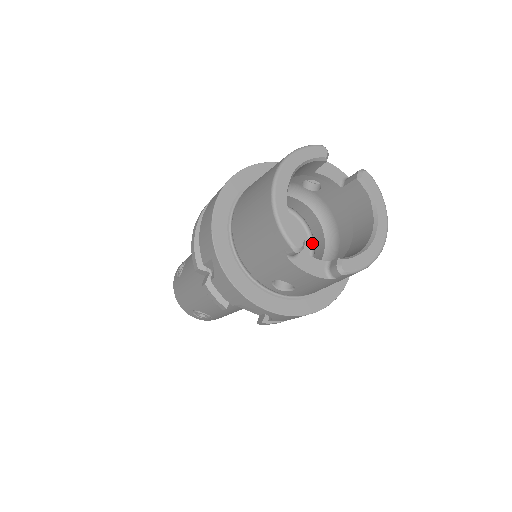
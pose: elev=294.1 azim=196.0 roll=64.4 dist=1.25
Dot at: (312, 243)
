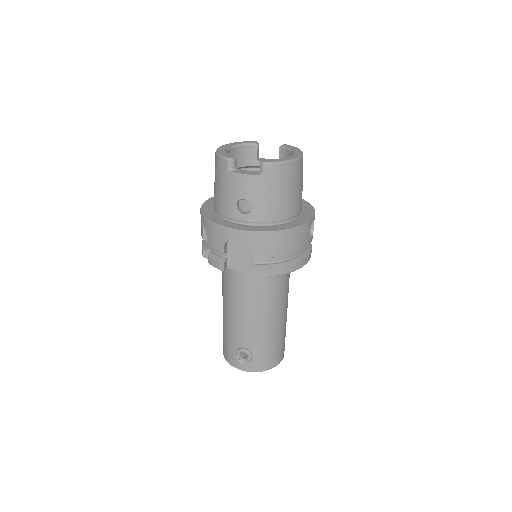
Dot at: occluded
